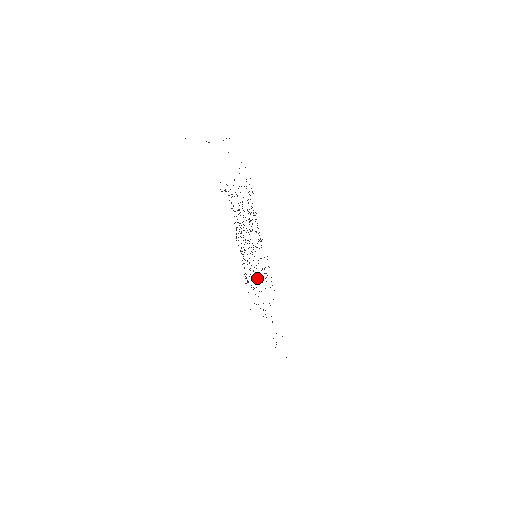
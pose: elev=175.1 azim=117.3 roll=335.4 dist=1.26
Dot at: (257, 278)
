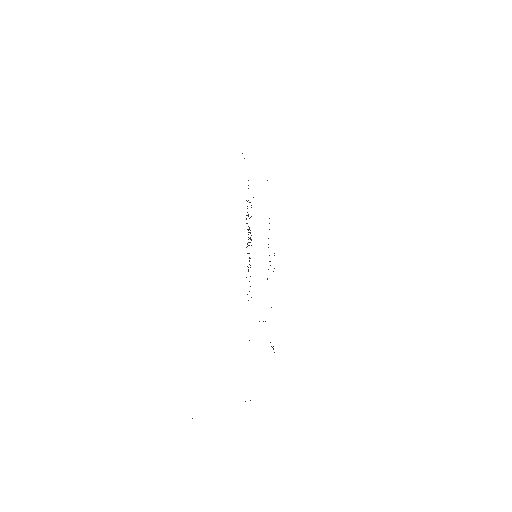
Dot at: occluded
